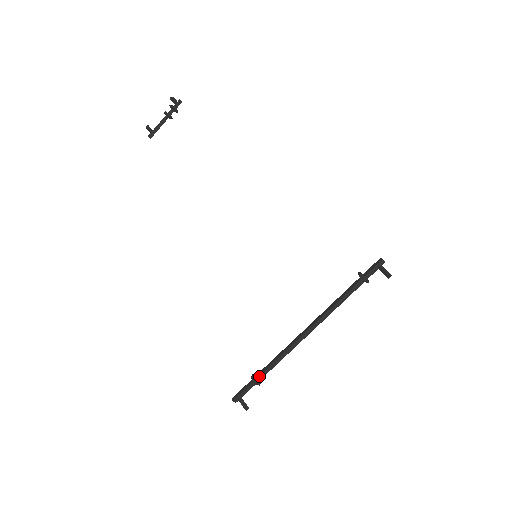
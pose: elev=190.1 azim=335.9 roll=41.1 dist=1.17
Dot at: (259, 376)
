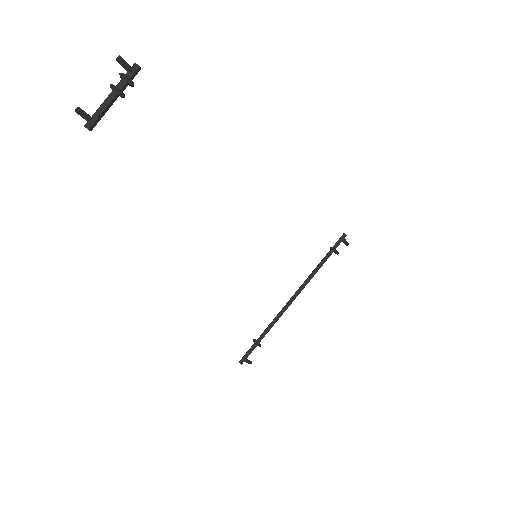
Dot at: occluded
